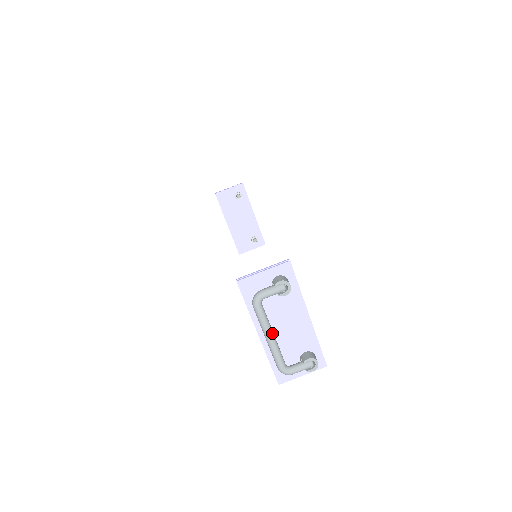
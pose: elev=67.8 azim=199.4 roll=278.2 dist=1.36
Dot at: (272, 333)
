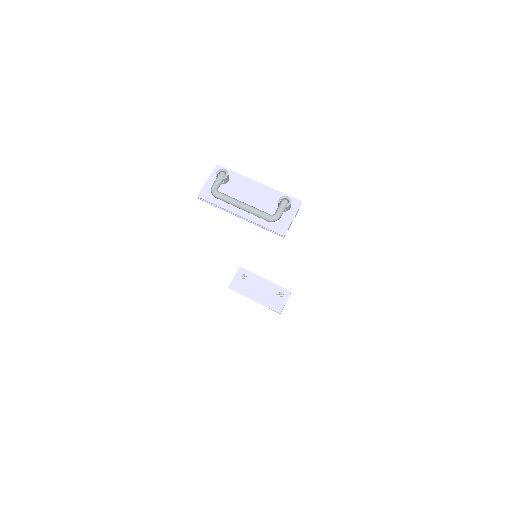
Dot at: (241, 202)
